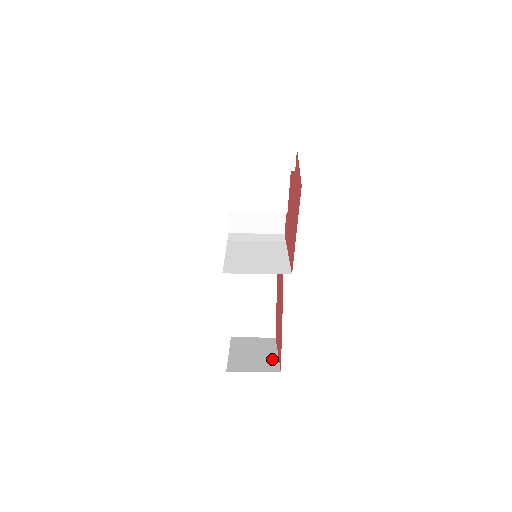
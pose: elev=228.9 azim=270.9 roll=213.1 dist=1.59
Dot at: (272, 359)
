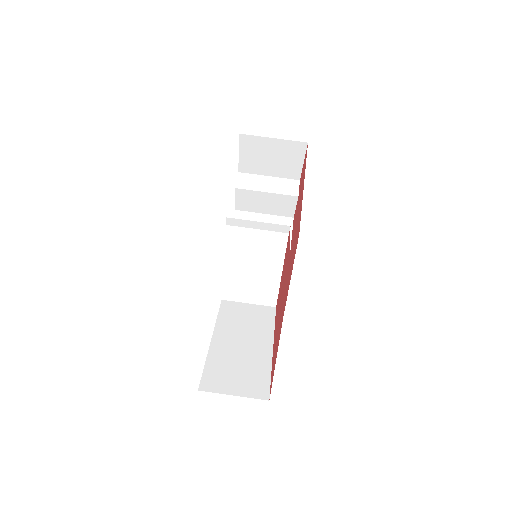
Dot at: occluded
